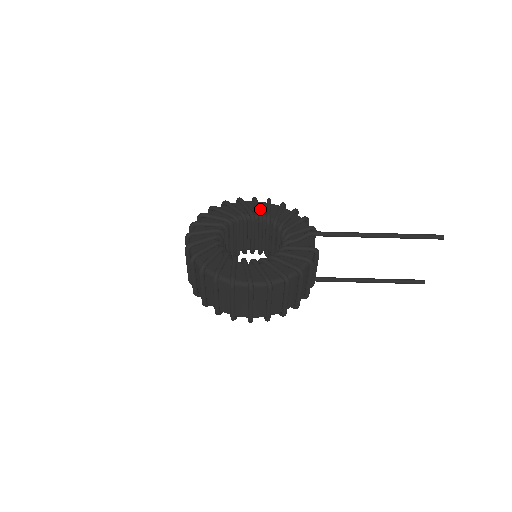
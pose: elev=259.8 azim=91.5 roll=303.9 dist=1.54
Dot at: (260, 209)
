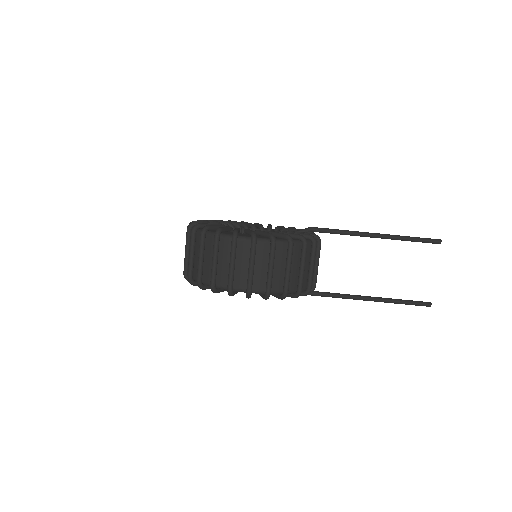
Dot at: (261, 224)
